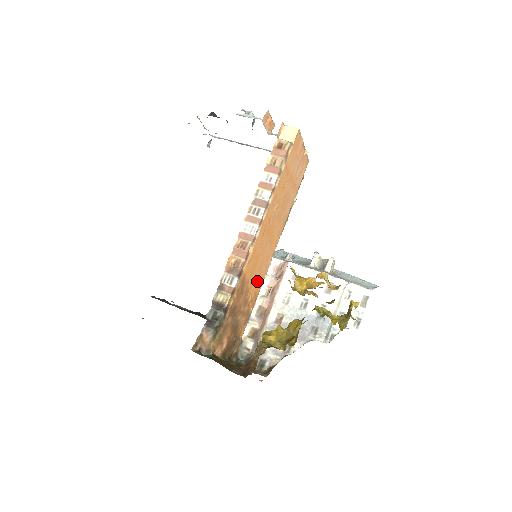
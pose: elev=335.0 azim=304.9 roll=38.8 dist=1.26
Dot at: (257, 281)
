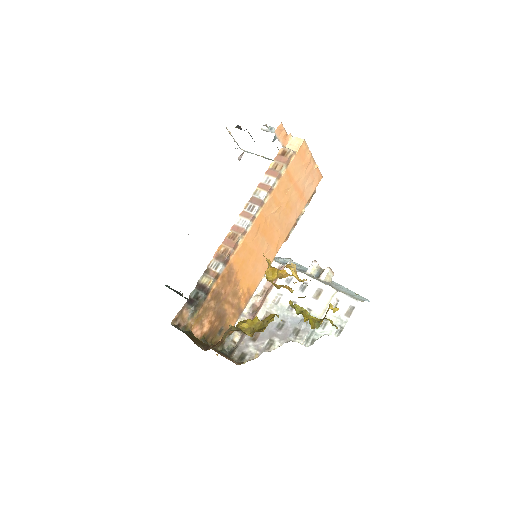
Dot at: (251, 278)
